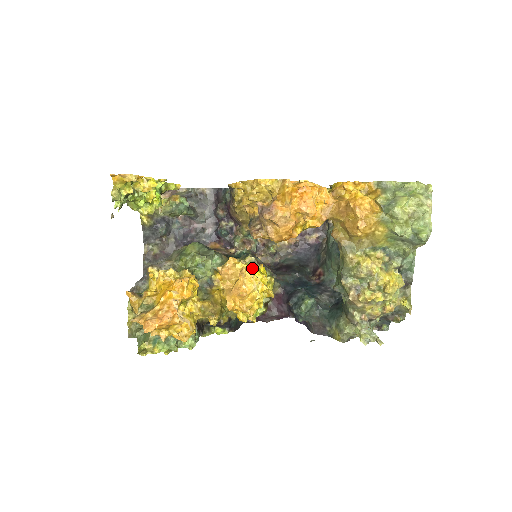
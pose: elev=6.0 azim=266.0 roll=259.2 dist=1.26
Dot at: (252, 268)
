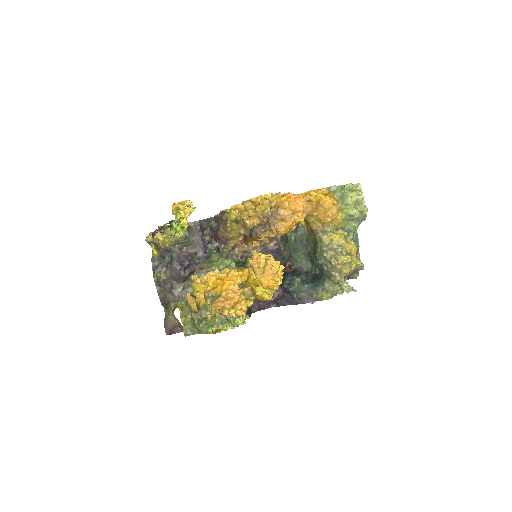
Dot at: (272, 256)
